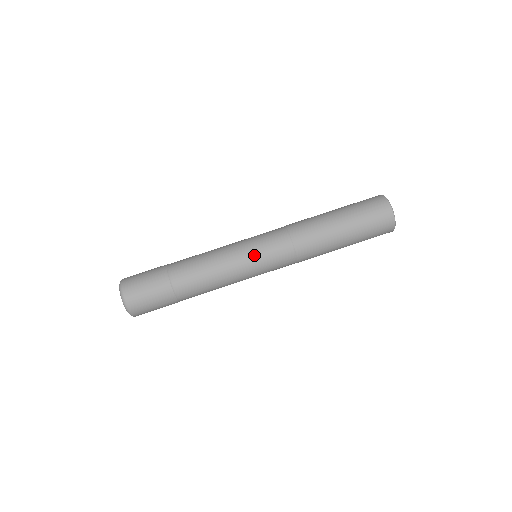
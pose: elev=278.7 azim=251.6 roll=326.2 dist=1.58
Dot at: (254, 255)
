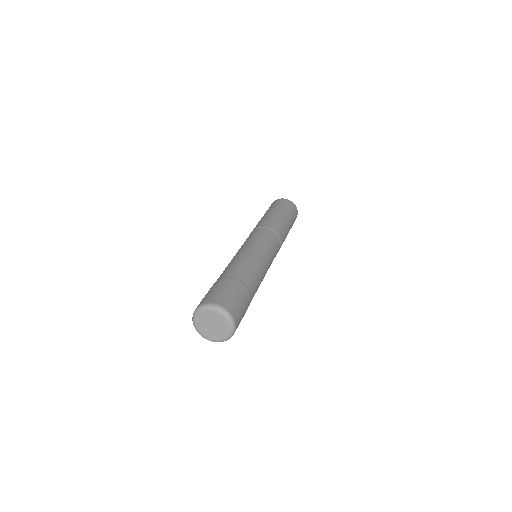
Dot at: occluded
